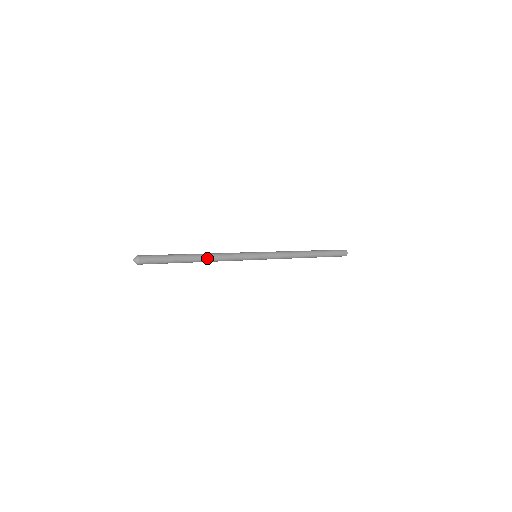
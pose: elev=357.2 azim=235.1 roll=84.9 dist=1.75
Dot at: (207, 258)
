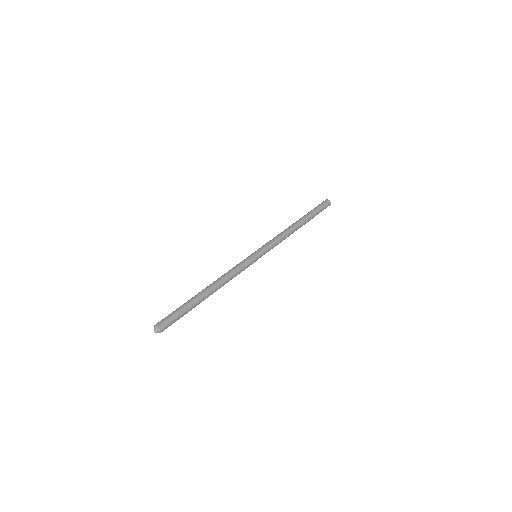
Dot at: occluded
